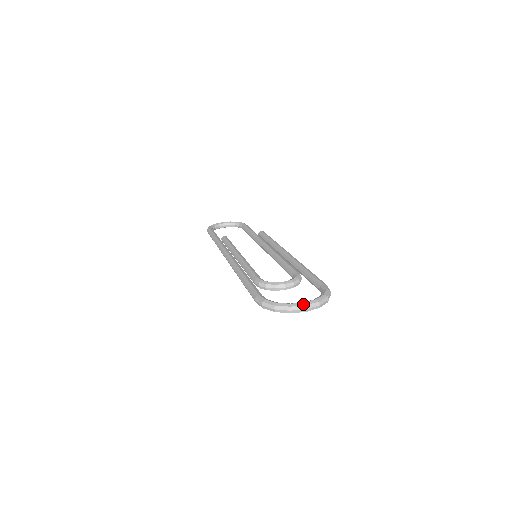
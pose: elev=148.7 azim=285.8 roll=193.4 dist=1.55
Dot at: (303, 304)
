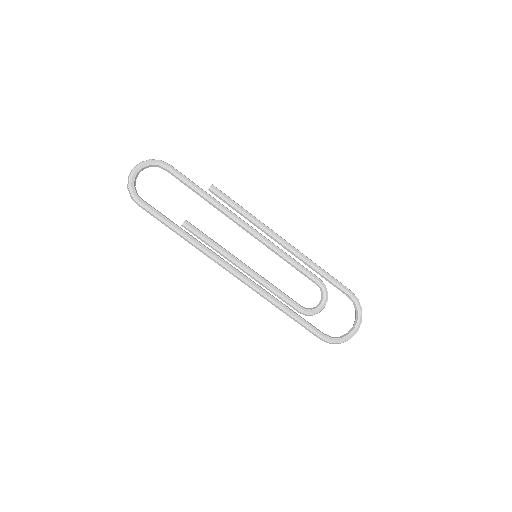
Dot at: occluded
